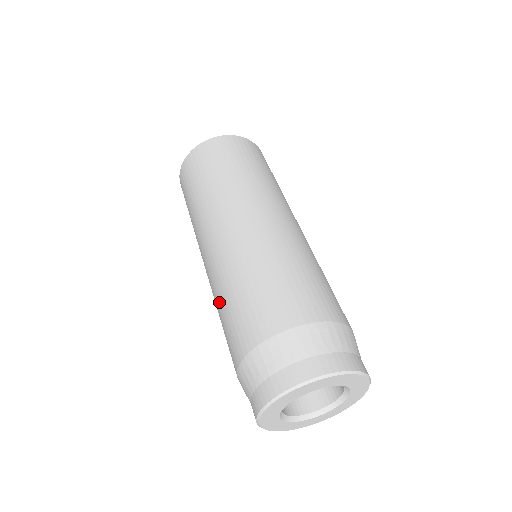
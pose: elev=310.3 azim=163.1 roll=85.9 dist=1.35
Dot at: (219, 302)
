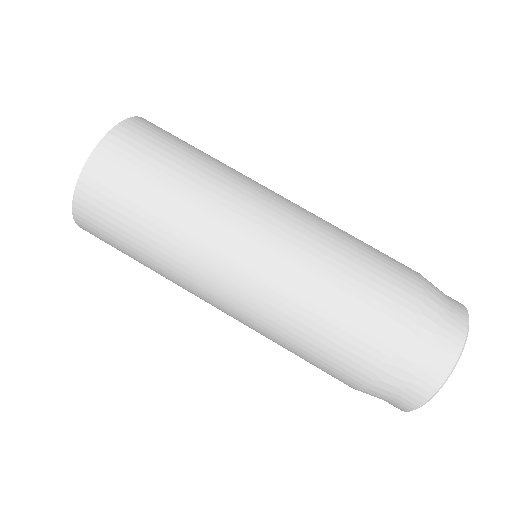
Dot at: occluded
